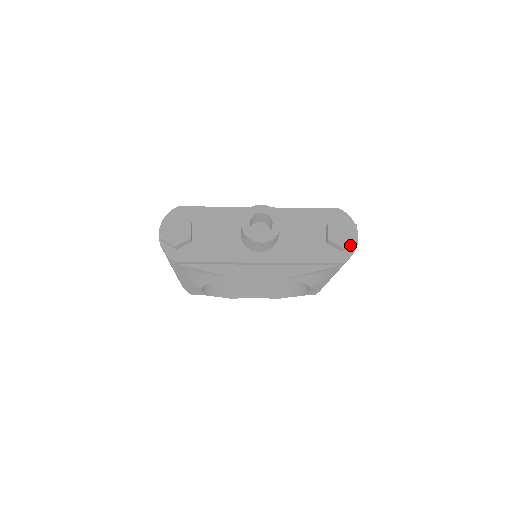
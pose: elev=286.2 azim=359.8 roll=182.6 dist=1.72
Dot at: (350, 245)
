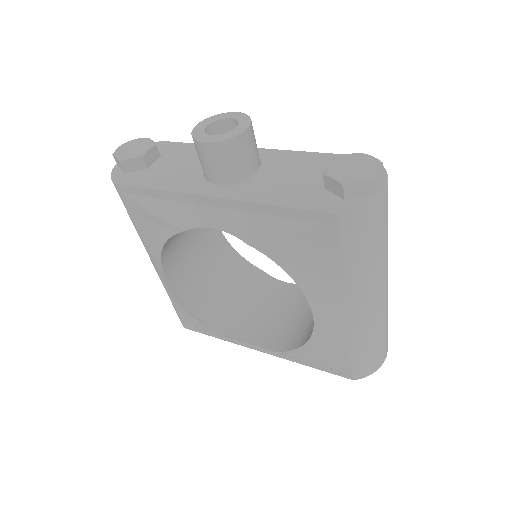
Dot at: (361, 190)
